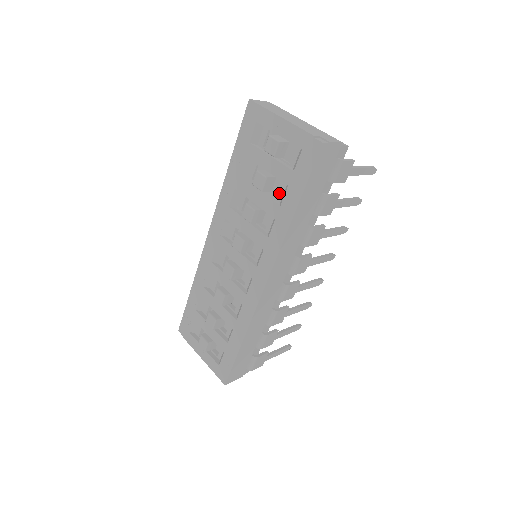
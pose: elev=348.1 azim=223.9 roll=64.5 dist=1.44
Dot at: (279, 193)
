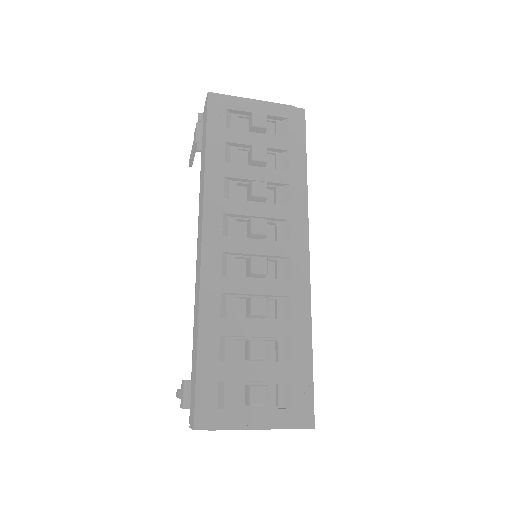
Dot at: (276, 165)
